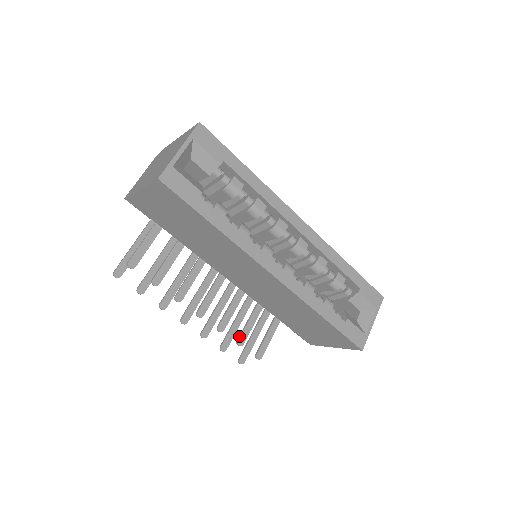
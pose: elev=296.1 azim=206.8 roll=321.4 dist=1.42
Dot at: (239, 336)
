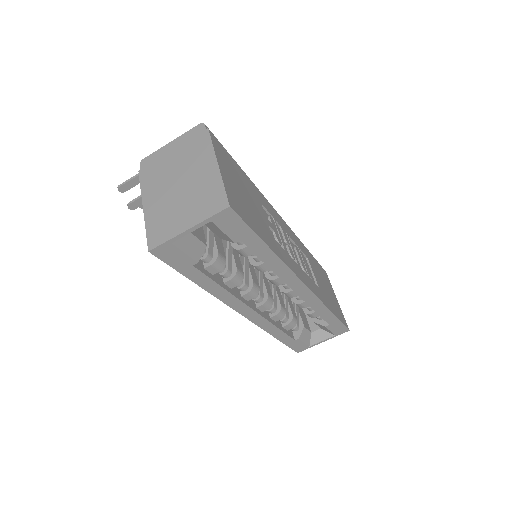
Dot at: occluded
